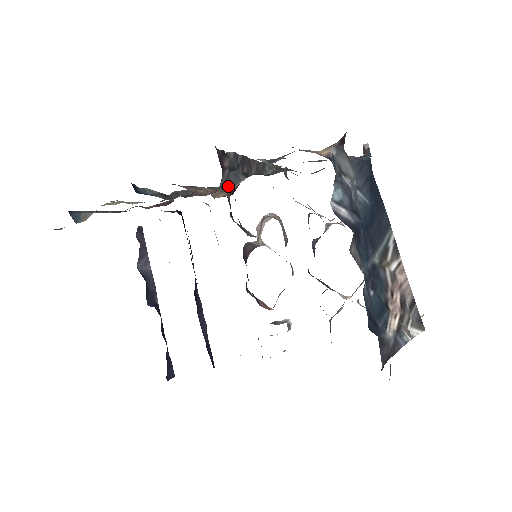
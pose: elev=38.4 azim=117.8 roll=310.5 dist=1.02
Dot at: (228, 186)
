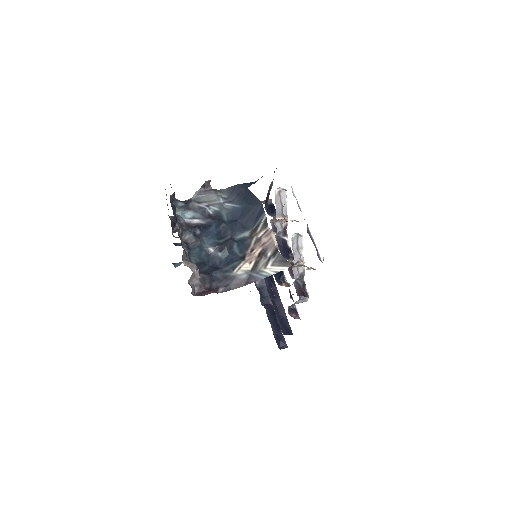
Dot at: occluded
